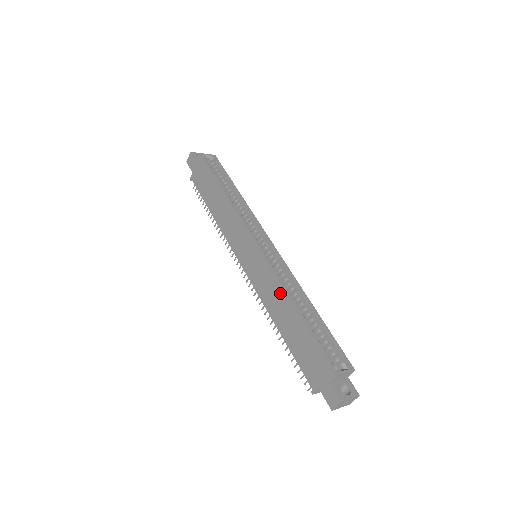
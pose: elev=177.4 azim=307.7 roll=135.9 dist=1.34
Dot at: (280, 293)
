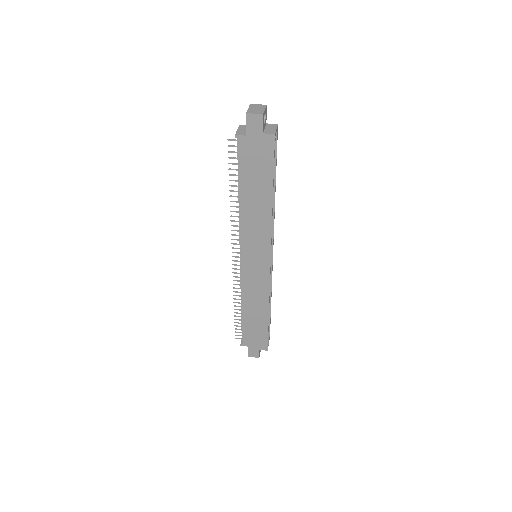
Dot at: (264, 301)
